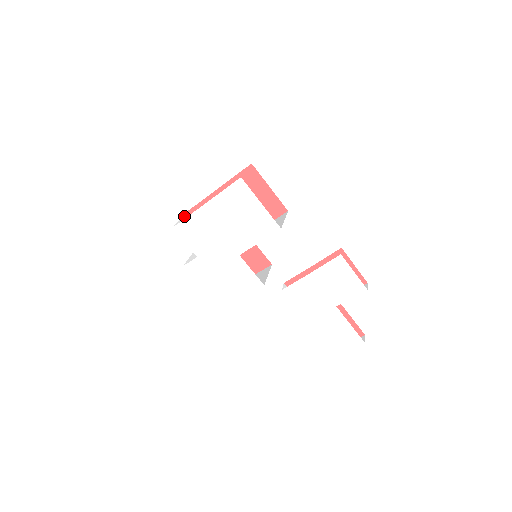
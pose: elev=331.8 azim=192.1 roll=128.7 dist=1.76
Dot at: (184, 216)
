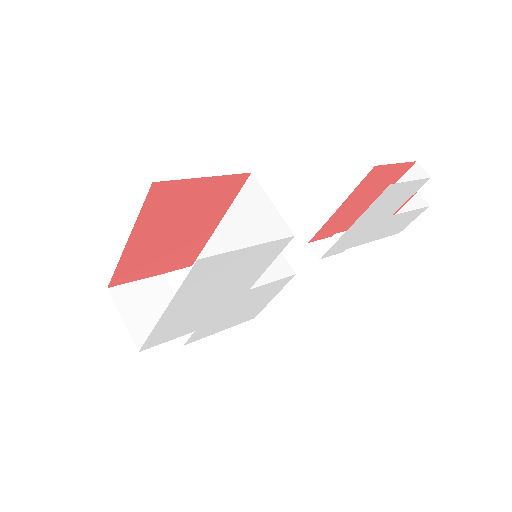
Dot at: (116, 304)
